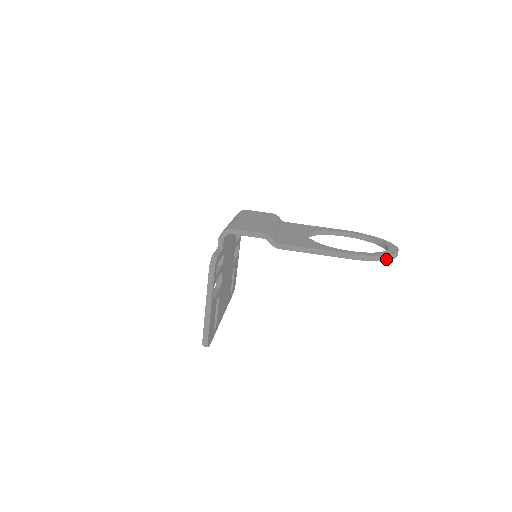
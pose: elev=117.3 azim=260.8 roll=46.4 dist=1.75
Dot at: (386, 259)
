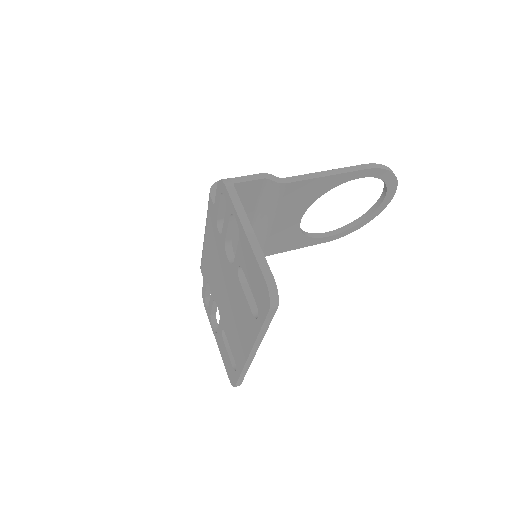
Dot at: (393, 173)
